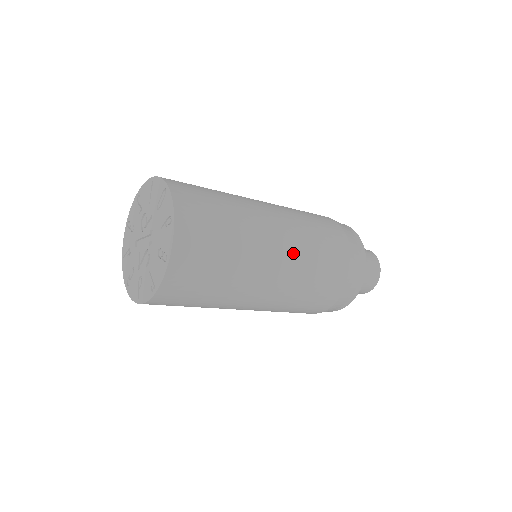
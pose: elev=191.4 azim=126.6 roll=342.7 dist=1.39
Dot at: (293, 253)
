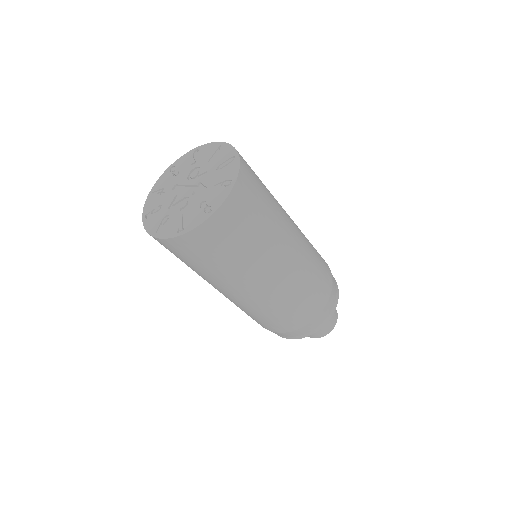
Dot at: (295, 268)
